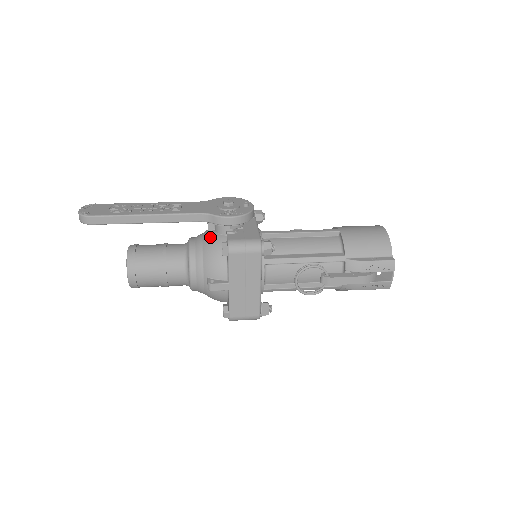
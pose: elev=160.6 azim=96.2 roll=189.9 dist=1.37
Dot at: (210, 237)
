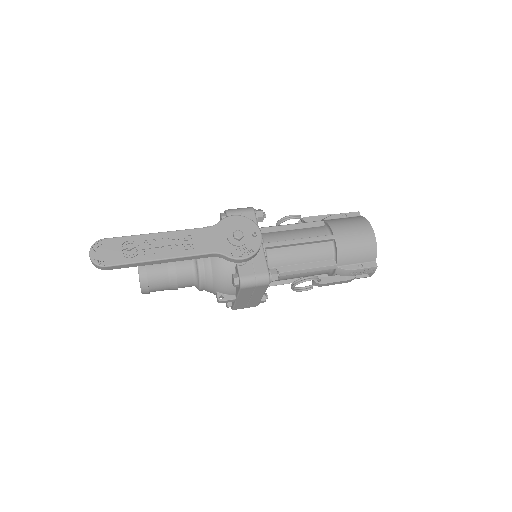
Dot at: (218, 259)
